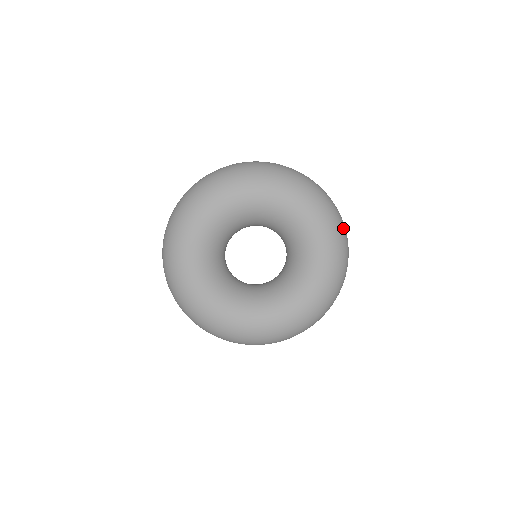
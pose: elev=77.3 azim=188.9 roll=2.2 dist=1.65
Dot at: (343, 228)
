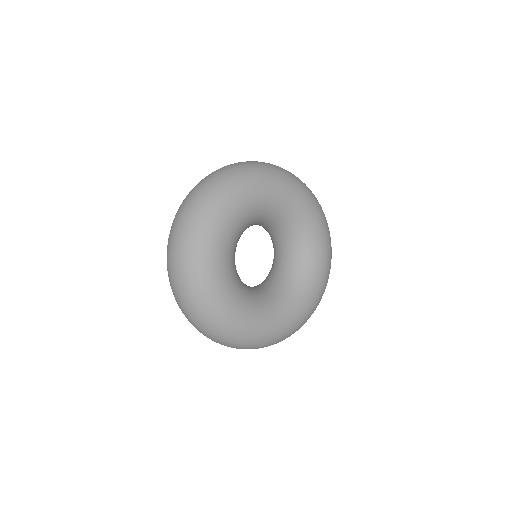
Dot at: occluded
